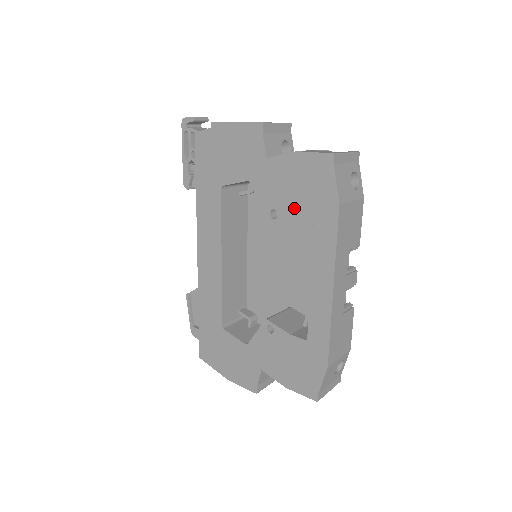
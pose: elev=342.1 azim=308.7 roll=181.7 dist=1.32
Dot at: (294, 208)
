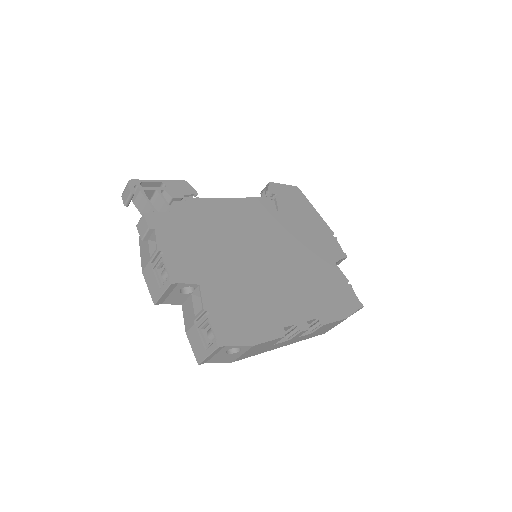
Dot at: occluded
